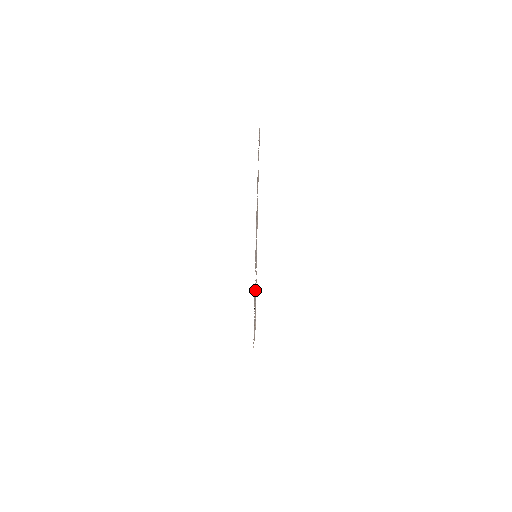
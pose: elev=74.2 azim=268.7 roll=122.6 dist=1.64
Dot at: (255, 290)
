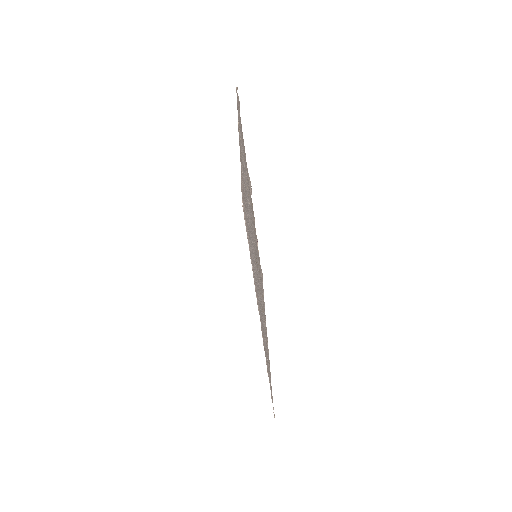
Dot at: (254, 261)
